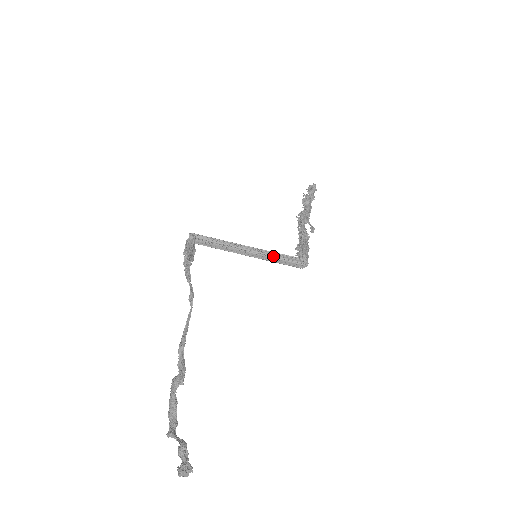
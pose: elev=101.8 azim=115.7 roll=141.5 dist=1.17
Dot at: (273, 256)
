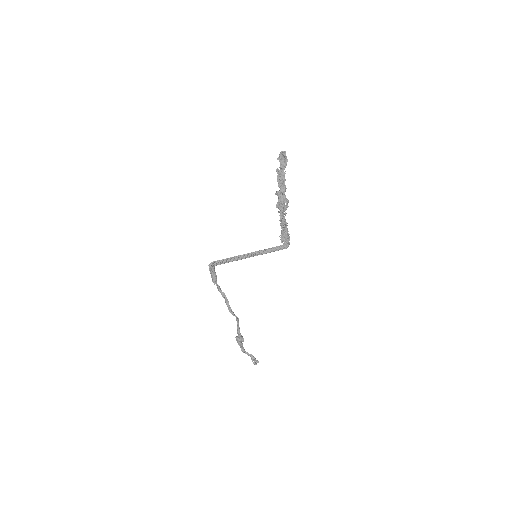
Dot at: (267, 251)
